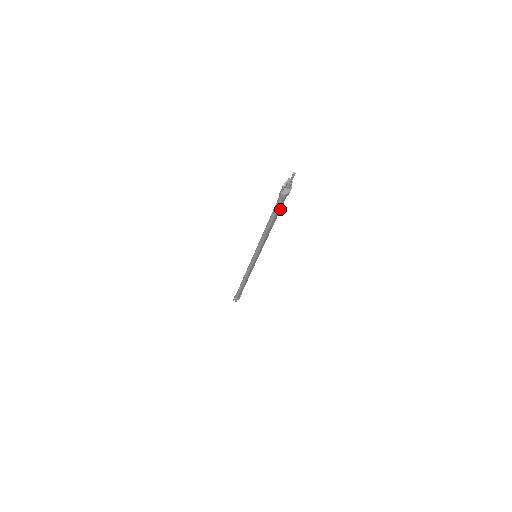
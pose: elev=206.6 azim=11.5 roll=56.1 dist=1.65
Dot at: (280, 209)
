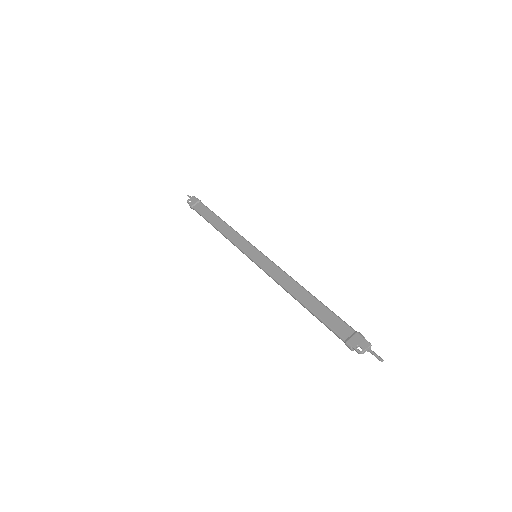
Dot at: (330, 320)
